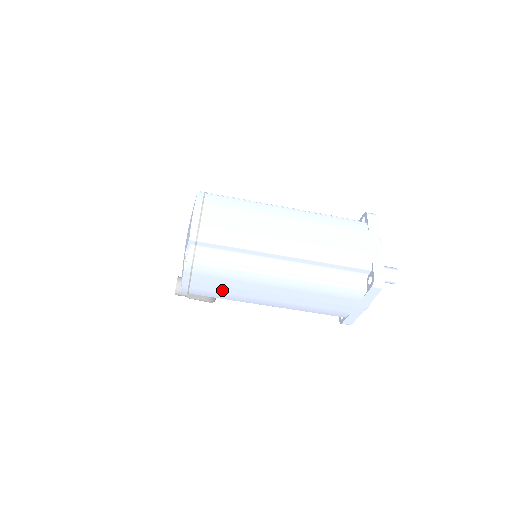
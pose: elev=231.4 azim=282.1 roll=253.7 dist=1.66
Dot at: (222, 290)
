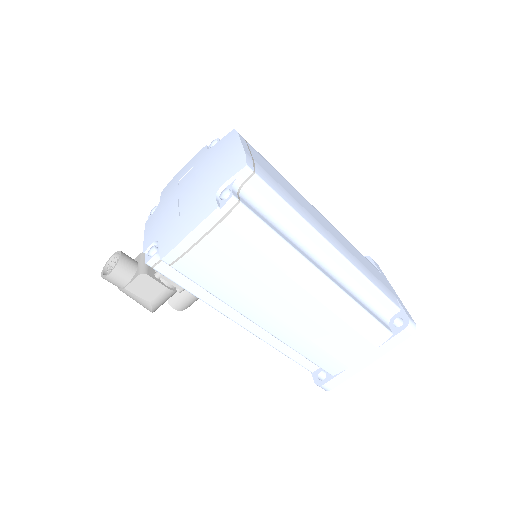
Dot at: (232, 274)
